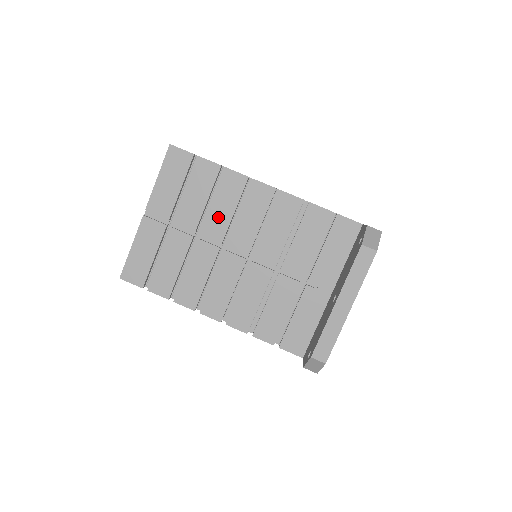
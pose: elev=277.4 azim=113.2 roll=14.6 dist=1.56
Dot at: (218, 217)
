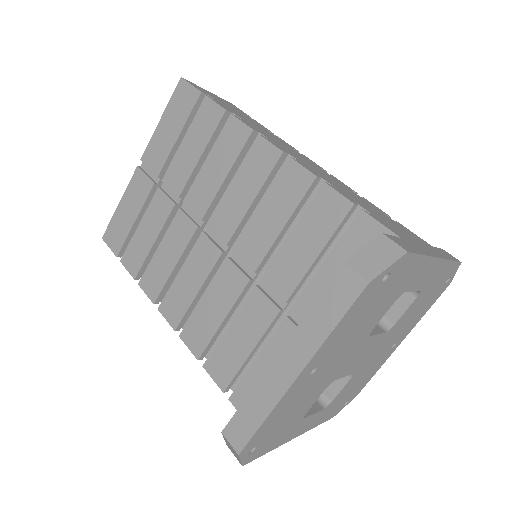
Dot at: (206, 183)
